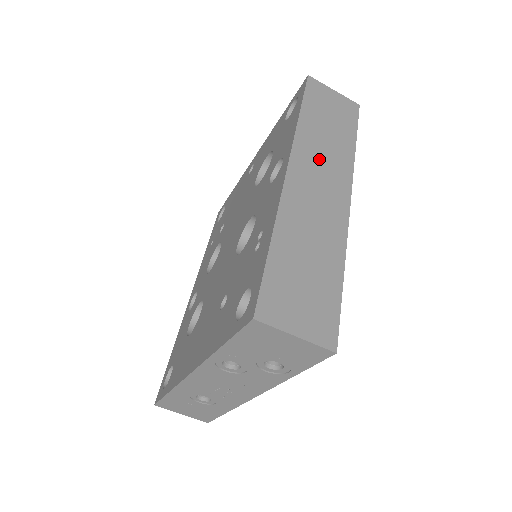
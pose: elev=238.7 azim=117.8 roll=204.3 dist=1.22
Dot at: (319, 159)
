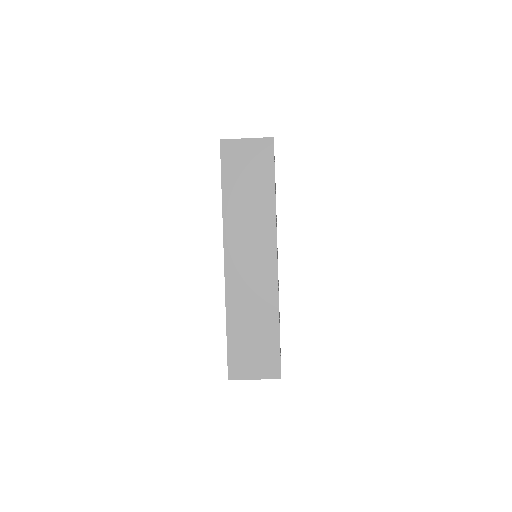
Dot at: (246, 233)
